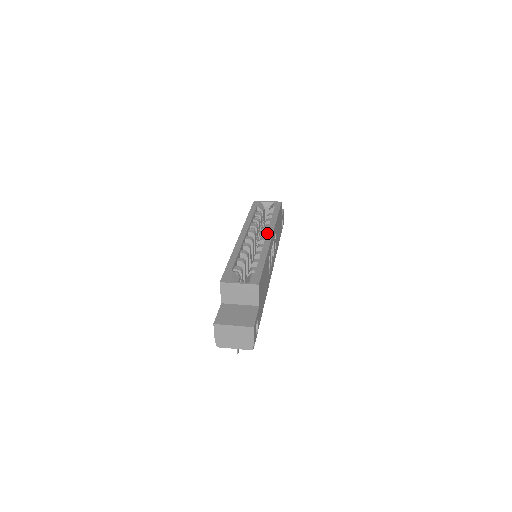
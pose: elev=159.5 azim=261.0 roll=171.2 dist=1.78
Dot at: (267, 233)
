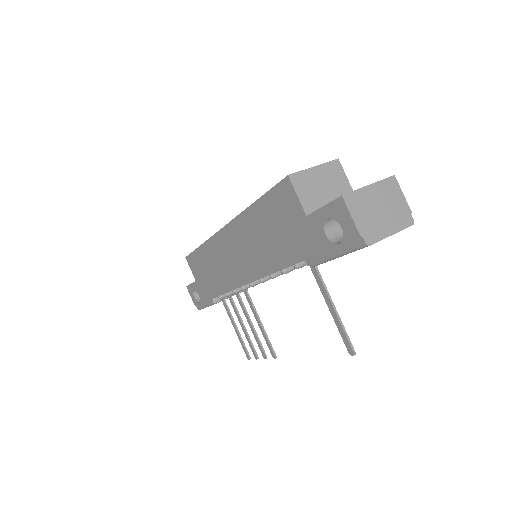
Dot at: occluded
